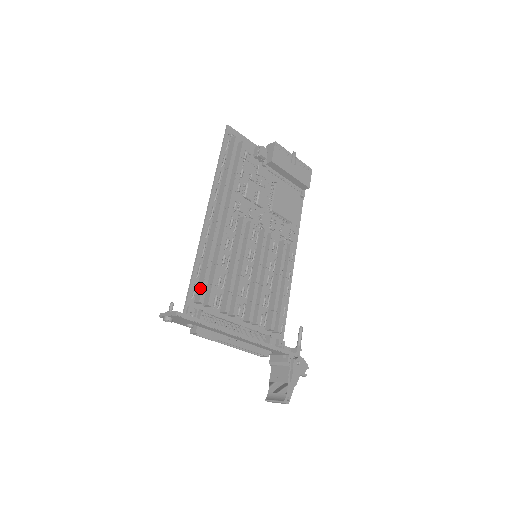
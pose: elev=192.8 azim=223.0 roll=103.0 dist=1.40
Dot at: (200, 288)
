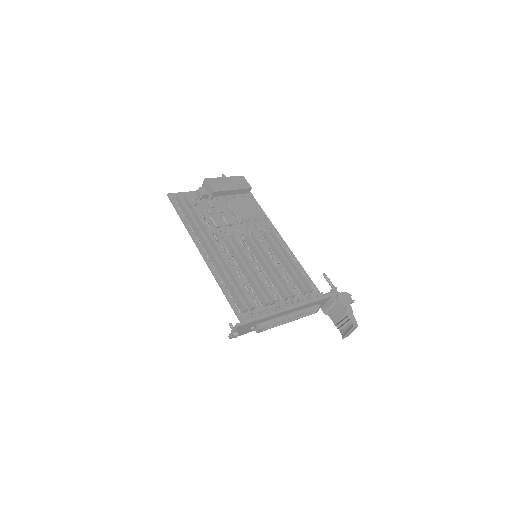
Dot at: (239, 302)
